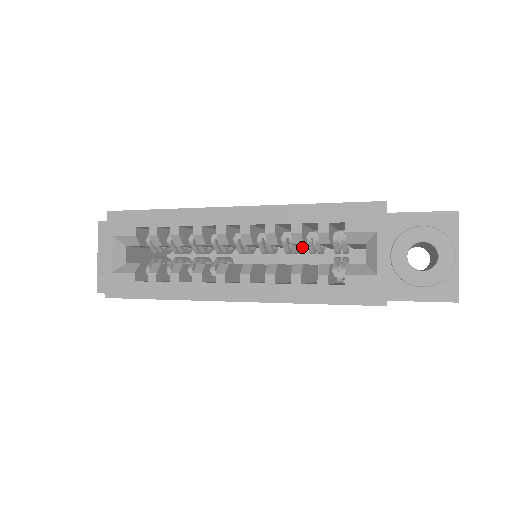
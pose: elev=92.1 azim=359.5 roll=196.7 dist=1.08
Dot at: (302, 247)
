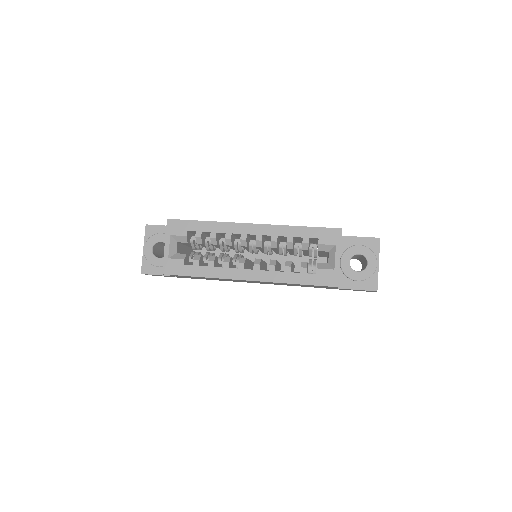
Dot at: occluded
